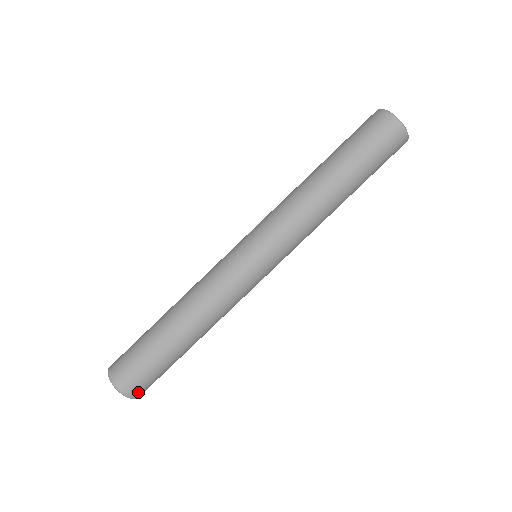
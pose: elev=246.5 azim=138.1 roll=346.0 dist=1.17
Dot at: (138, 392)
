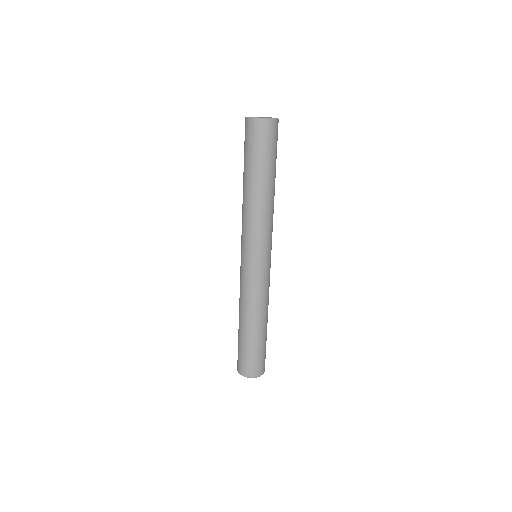
Dot at: (259, 371)
